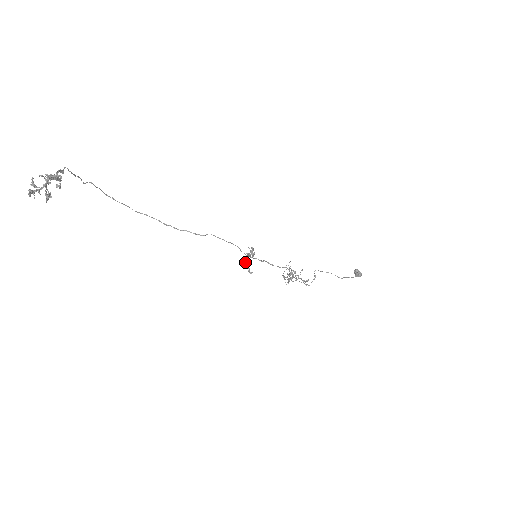
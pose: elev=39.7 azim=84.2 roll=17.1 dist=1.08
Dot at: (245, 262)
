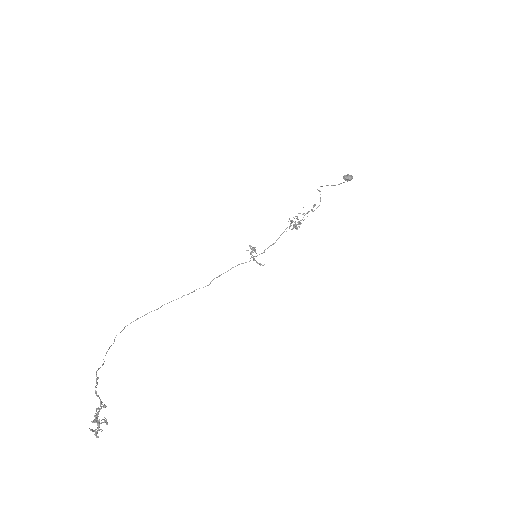
Dot at: (253, 260)
